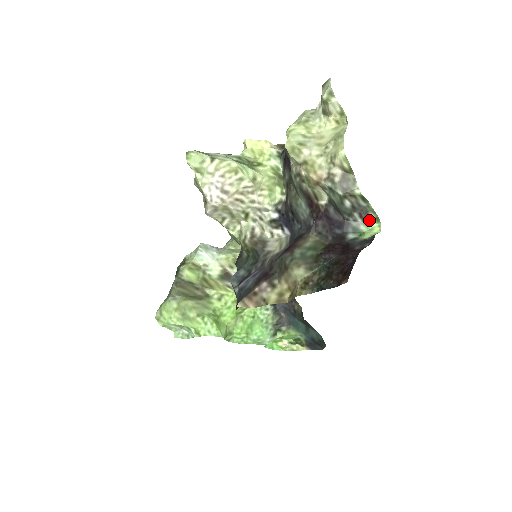
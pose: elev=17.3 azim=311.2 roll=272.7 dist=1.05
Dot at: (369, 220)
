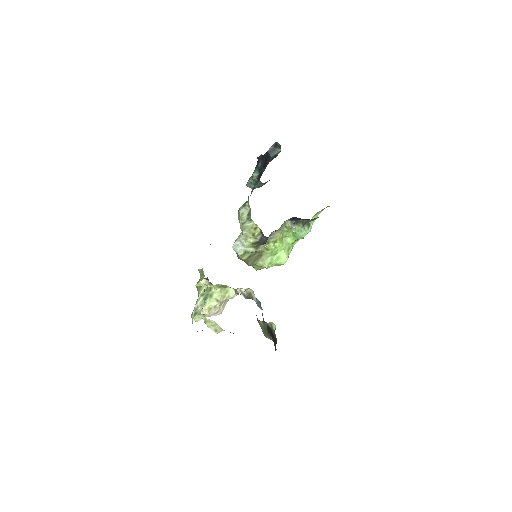
Dot at: (268, 323)
